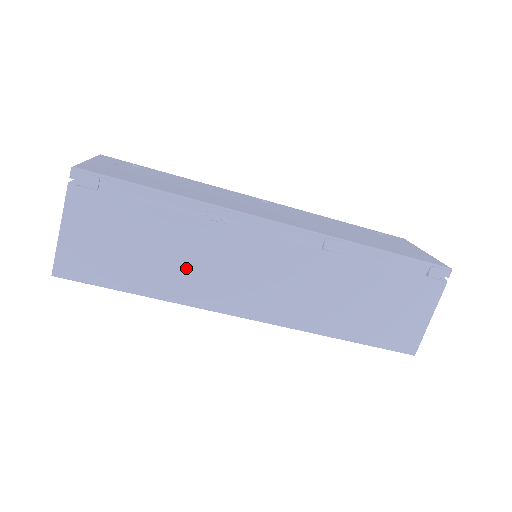
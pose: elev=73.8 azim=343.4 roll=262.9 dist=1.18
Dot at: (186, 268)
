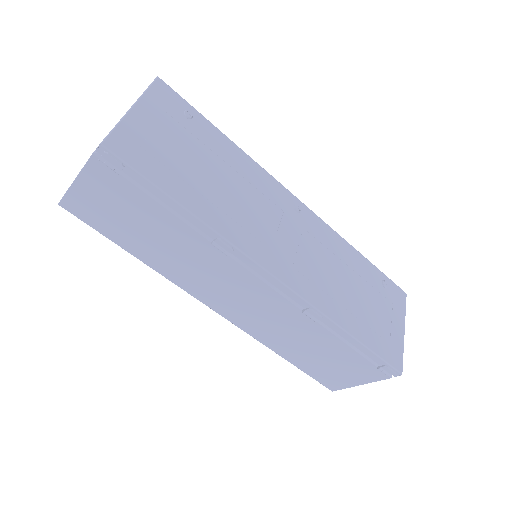
Dot at: (178, 260)
